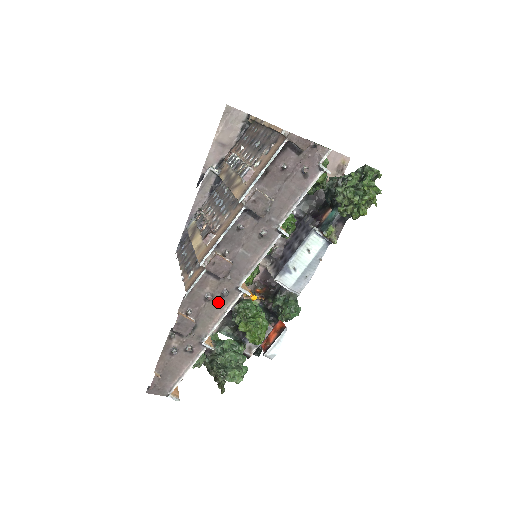
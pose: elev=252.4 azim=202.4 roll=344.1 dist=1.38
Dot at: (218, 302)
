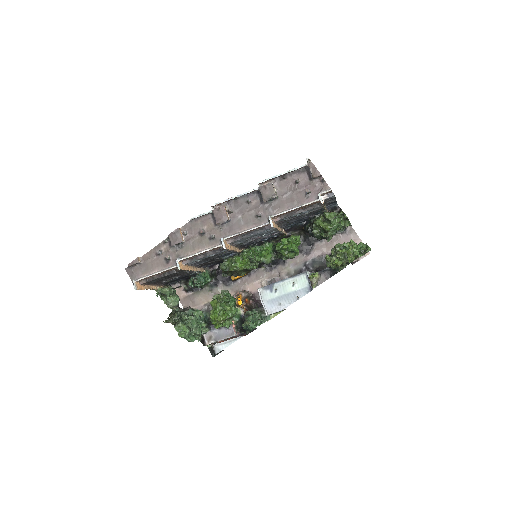
Dot at: (205, 241)
